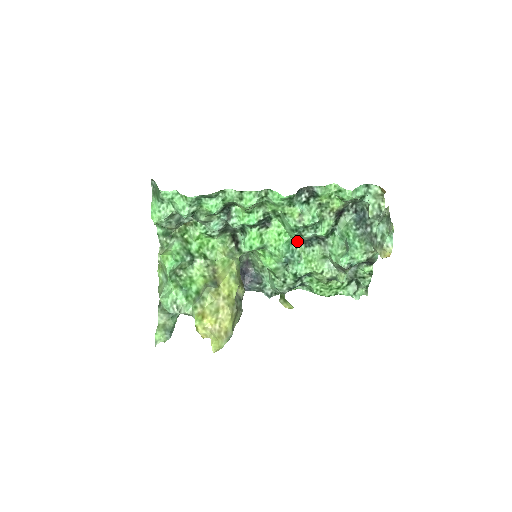
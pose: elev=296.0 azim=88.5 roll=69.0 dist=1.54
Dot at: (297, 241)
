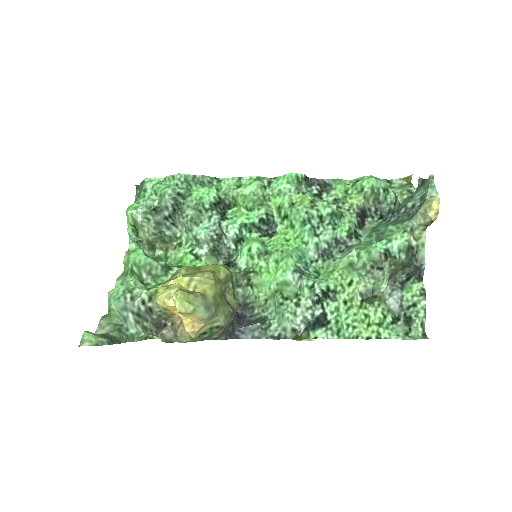
Dot at: (311, 254)
